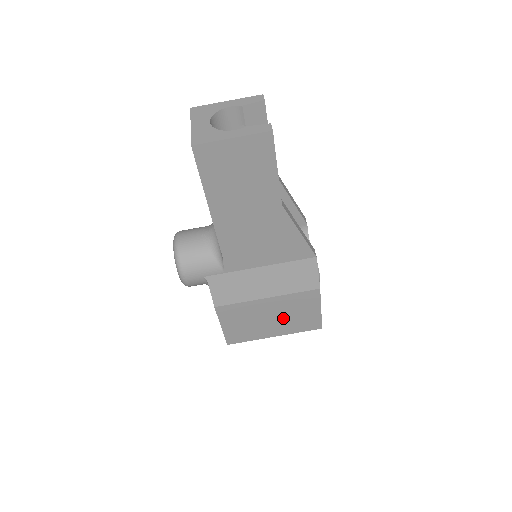
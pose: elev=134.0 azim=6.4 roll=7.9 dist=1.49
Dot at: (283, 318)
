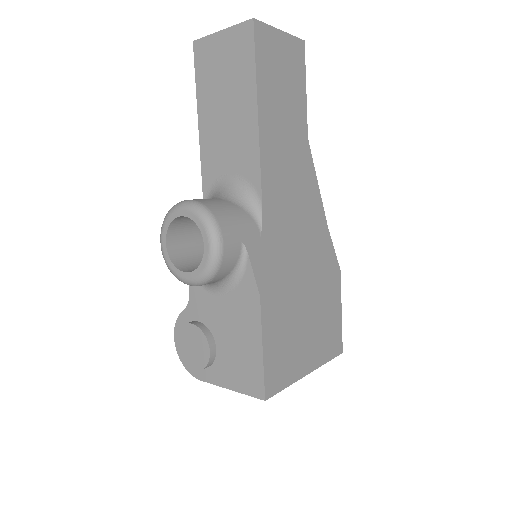
Dot at: (316, 329)
